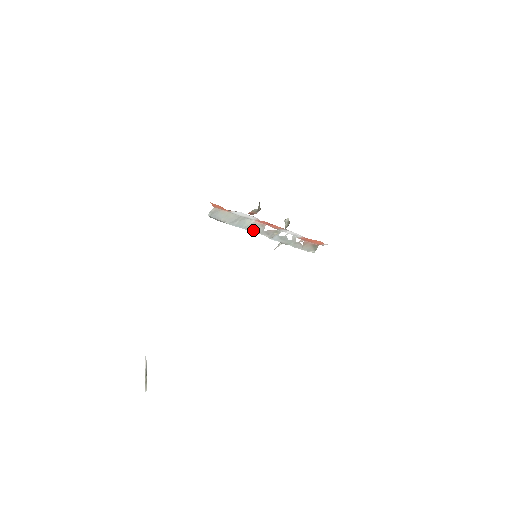
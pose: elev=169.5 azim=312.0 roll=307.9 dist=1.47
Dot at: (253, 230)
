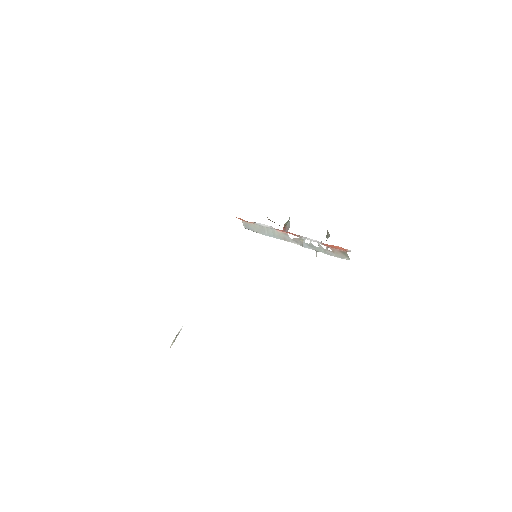
Dot at: (283, 239)
